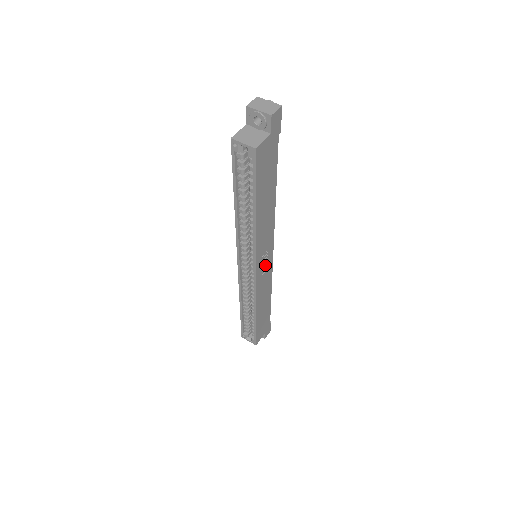
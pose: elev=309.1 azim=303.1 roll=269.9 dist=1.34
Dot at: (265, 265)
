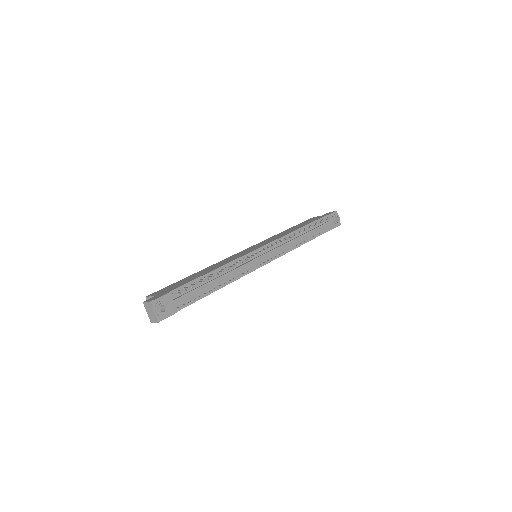
Dot at: occluded
